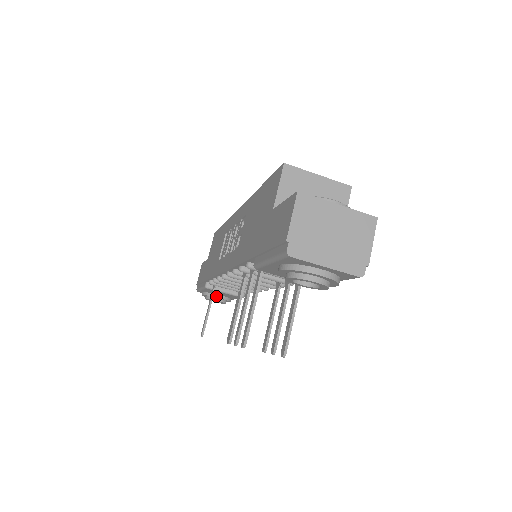
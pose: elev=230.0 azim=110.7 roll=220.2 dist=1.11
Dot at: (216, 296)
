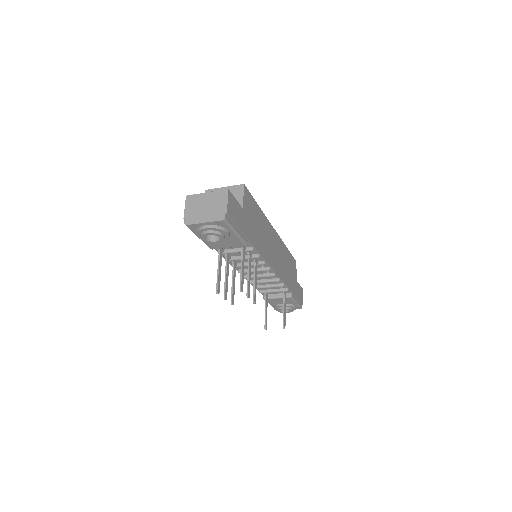
Dot at: (279, 305)
